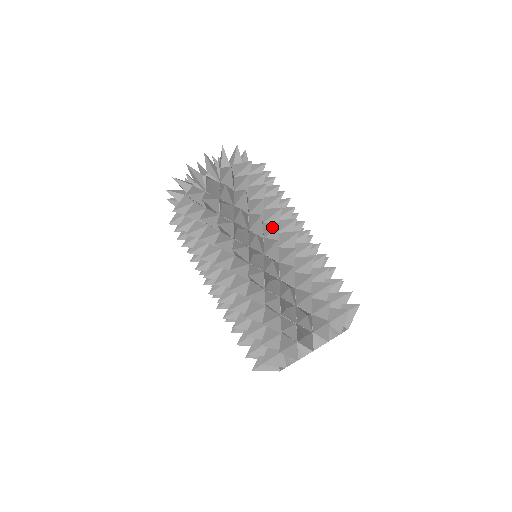
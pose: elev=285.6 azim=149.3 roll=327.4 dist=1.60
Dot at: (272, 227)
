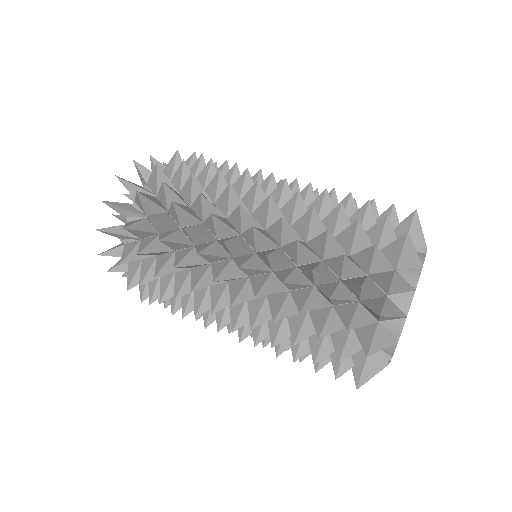
Dot at: occluded
